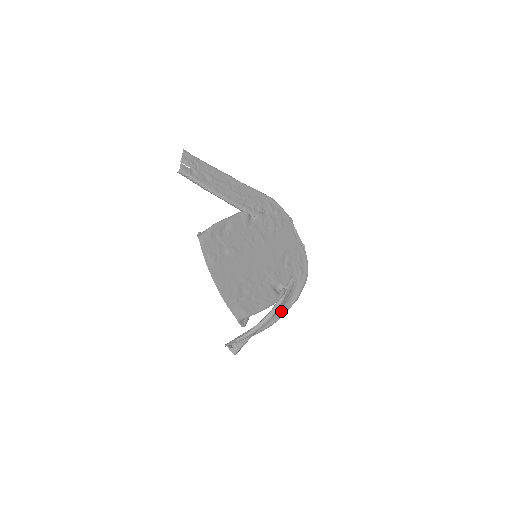
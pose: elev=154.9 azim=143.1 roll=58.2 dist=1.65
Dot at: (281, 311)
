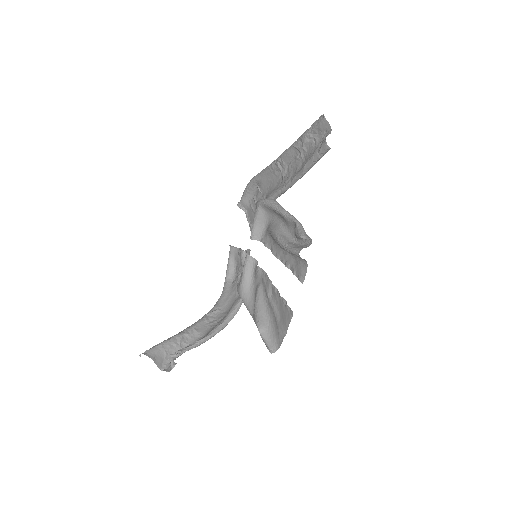
Dot at: (219, 316)
